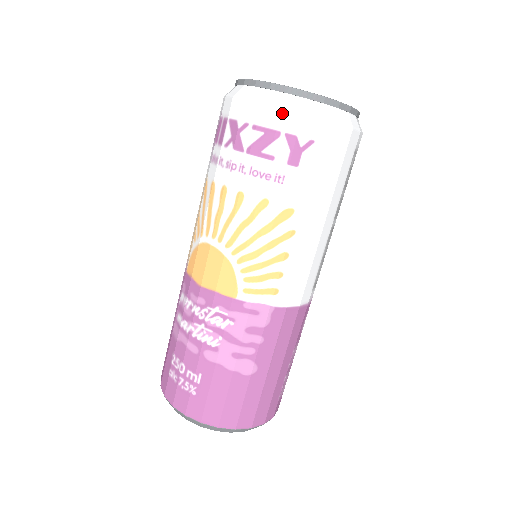
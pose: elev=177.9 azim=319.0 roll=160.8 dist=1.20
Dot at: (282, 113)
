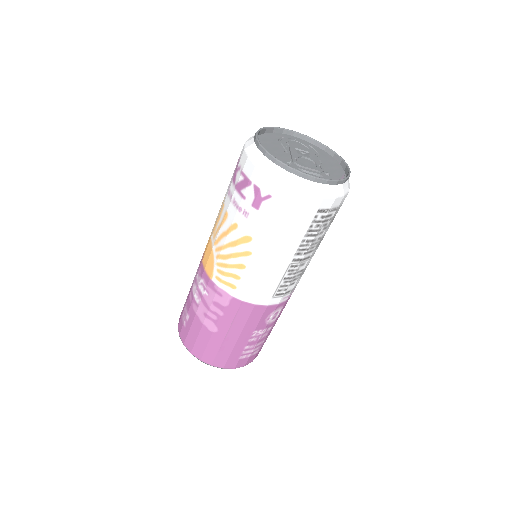
Dot at: (255, 169)
